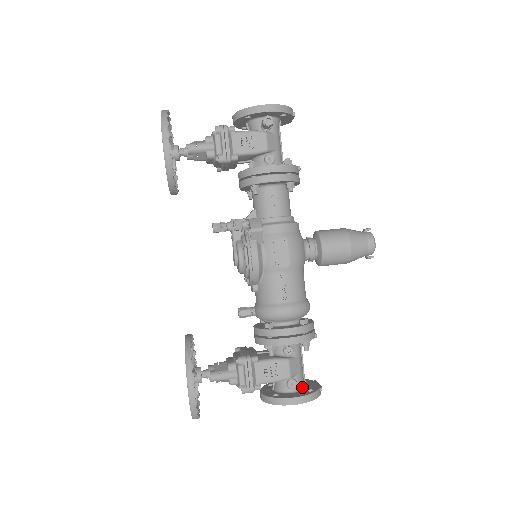
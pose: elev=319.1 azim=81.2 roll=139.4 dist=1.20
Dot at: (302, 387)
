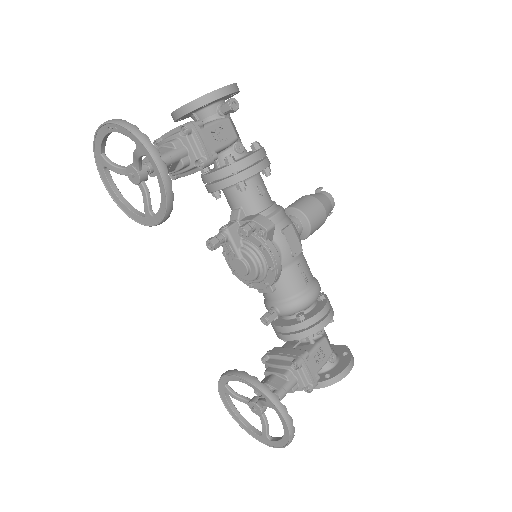
Dot at: (337, 355)
